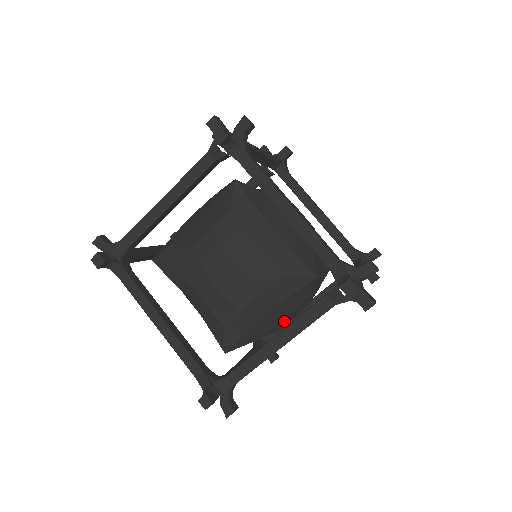
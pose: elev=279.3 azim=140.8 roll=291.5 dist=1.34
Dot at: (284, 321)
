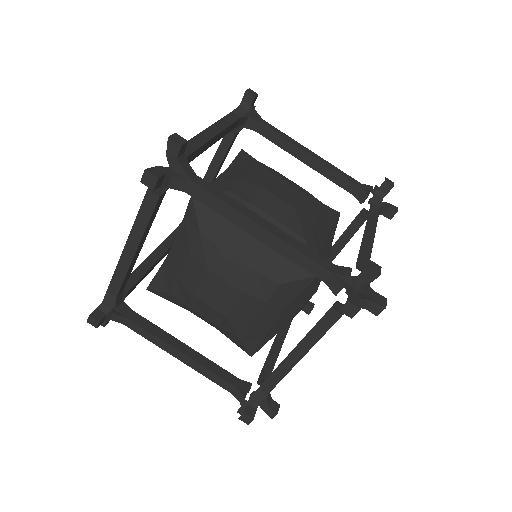
Dot at: (232, 267)
